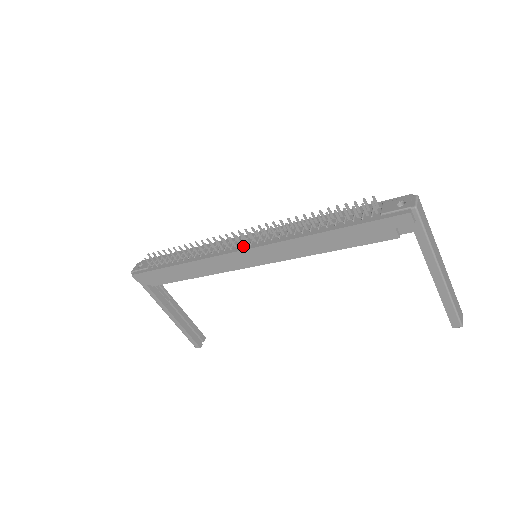
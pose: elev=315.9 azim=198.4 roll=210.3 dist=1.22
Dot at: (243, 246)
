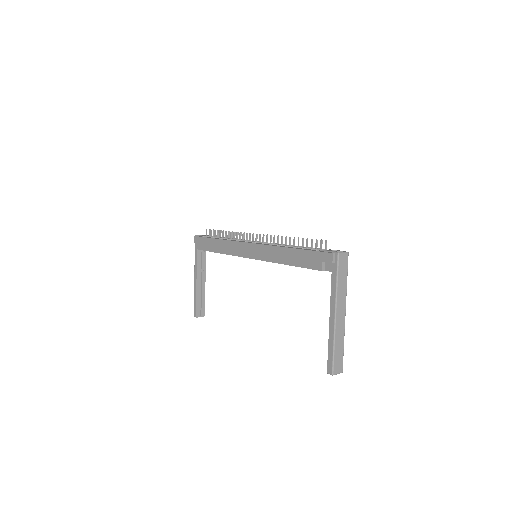
Dot at: (252, 242)
